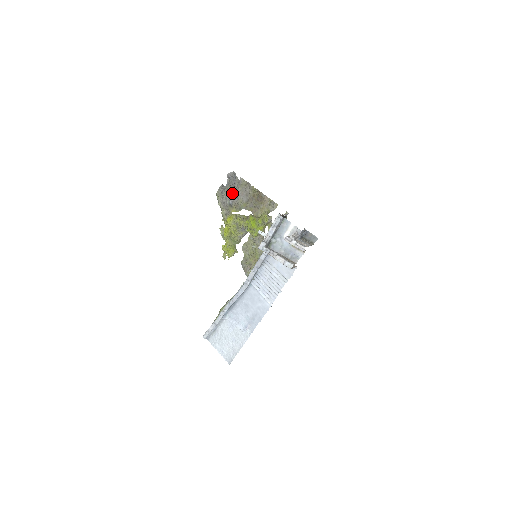
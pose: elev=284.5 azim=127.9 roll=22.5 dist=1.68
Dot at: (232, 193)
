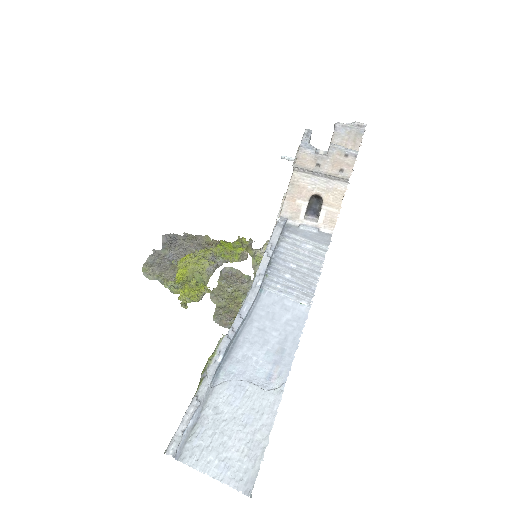
Dot at: (174, 251)
